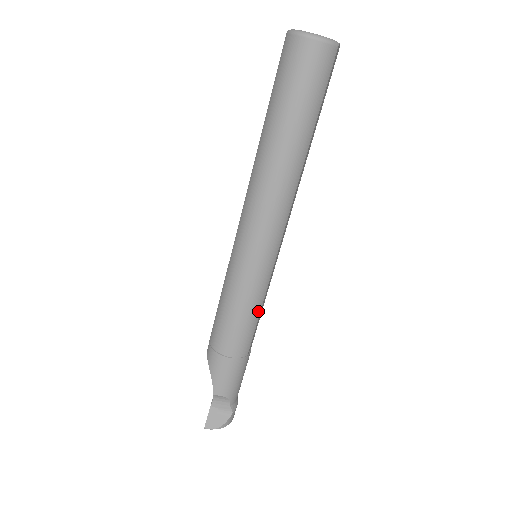
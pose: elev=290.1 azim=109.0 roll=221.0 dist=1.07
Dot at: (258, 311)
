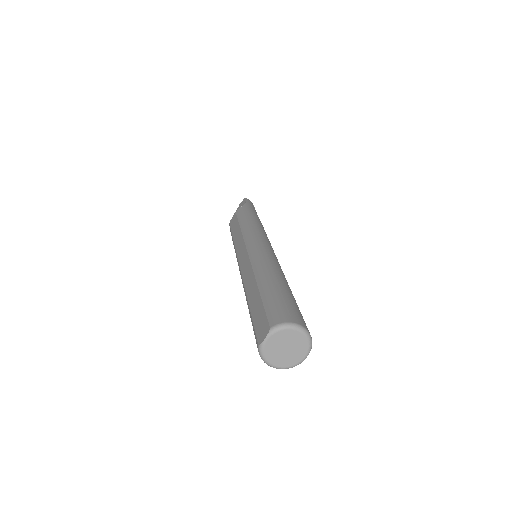
Dot at: occluded
